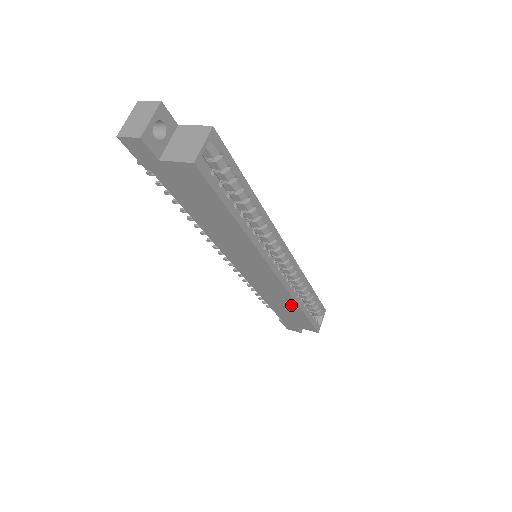
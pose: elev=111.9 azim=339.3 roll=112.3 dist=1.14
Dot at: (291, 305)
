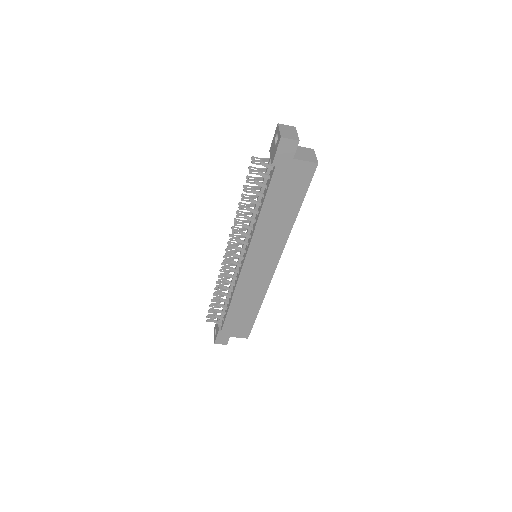
Dot at: (255, 304)
